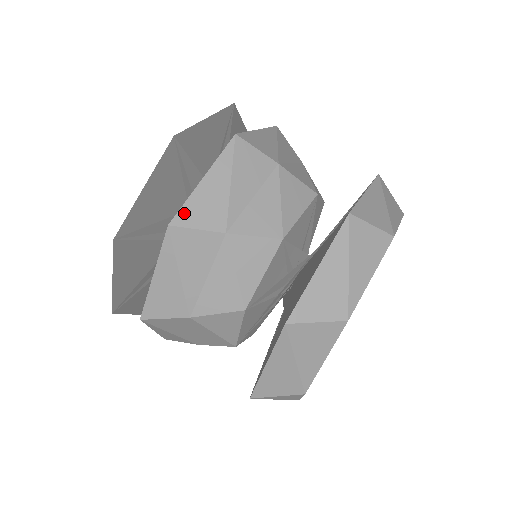
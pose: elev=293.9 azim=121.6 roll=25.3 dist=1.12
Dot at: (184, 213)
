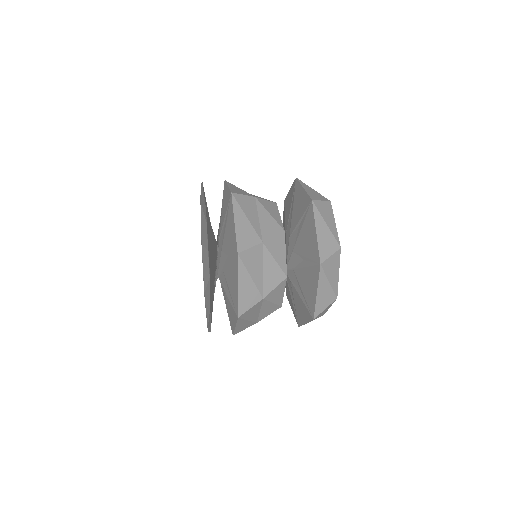
Dot at: occluded
